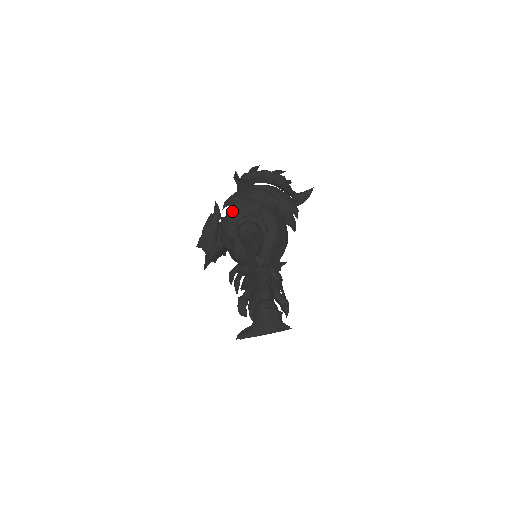
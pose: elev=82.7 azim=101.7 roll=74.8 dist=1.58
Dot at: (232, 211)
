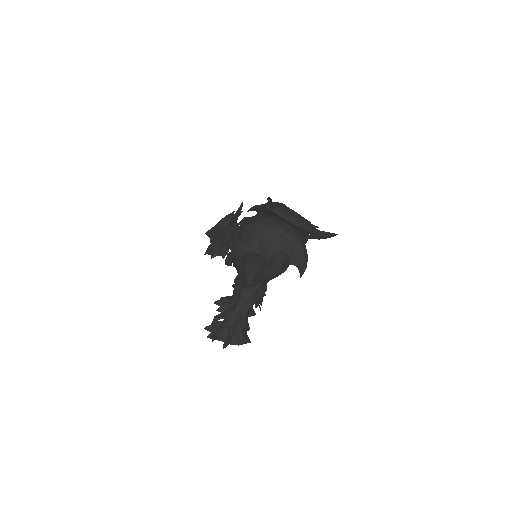
Dot at: (247, 243)
